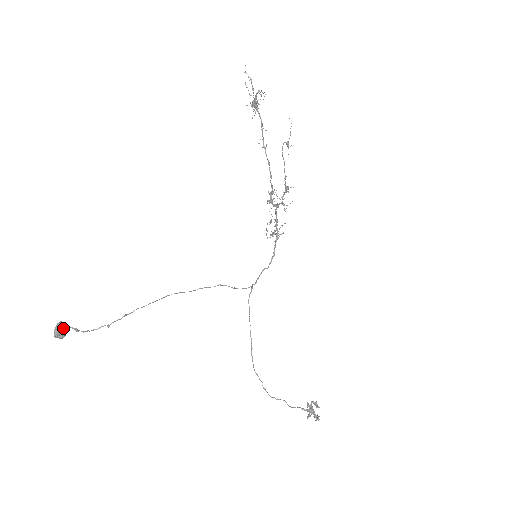
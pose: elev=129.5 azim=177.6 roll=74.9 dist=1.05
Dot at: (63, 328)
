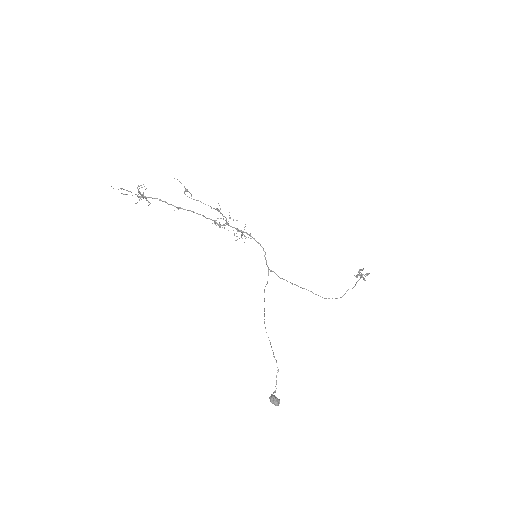
Dot at: (275, 397)
